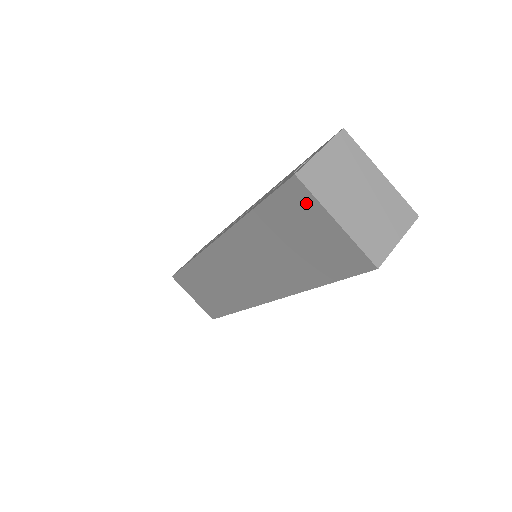
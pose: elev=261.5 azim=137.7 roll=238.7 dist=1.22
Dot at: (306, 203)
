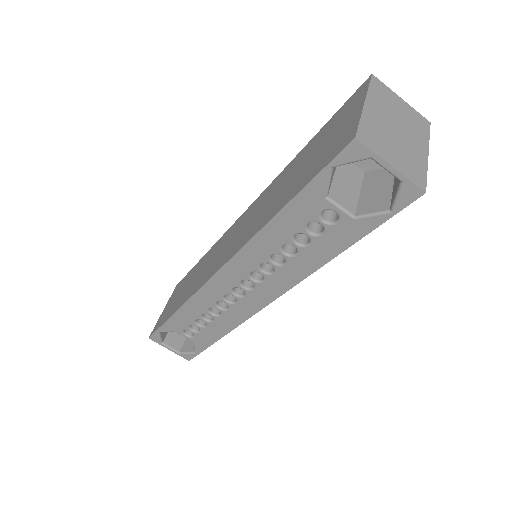
Dot at: (357, 99)
